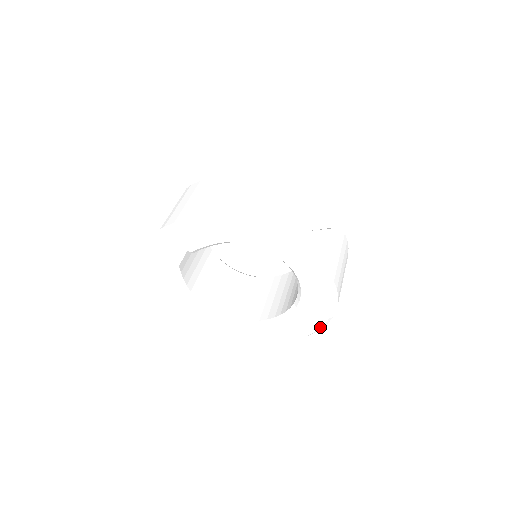
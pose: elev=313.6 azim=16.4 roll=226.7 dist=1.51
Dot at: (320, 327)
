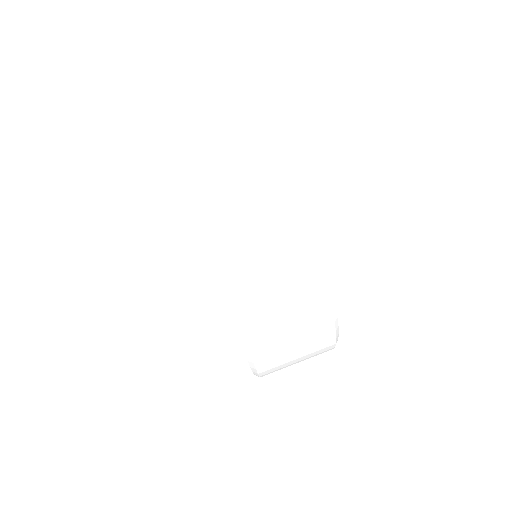
Dot at: (251, 369)
